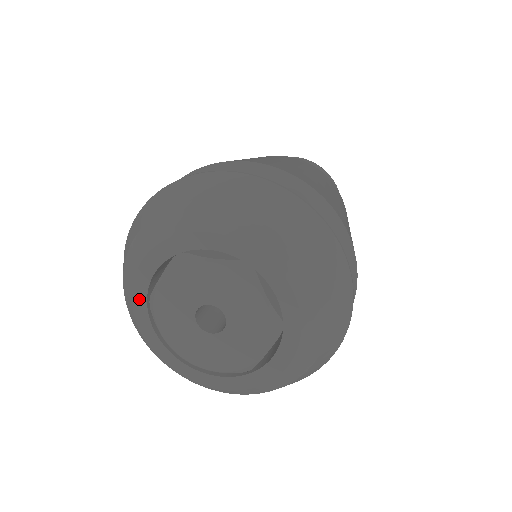
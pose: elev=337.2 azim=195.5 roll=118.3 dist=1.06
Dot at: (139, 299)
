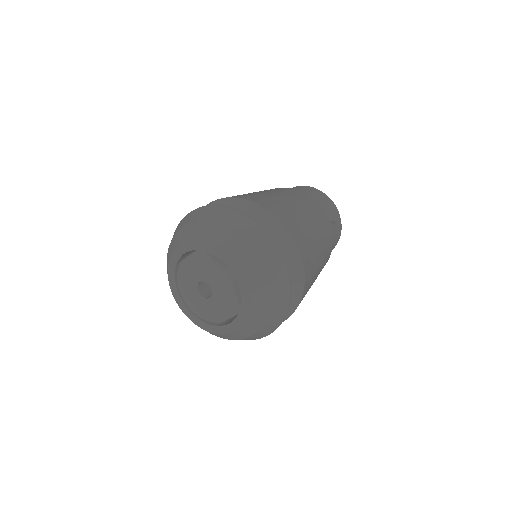
Dot at: (173, 262)
